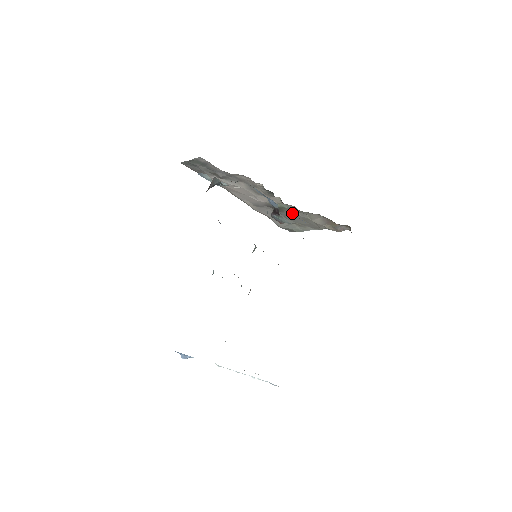
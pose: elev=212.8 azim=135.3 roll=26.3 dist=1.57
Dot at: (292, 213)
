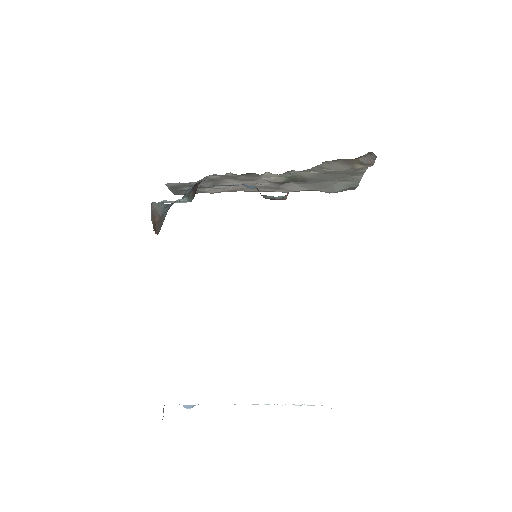
Dot at: (309, 176)
